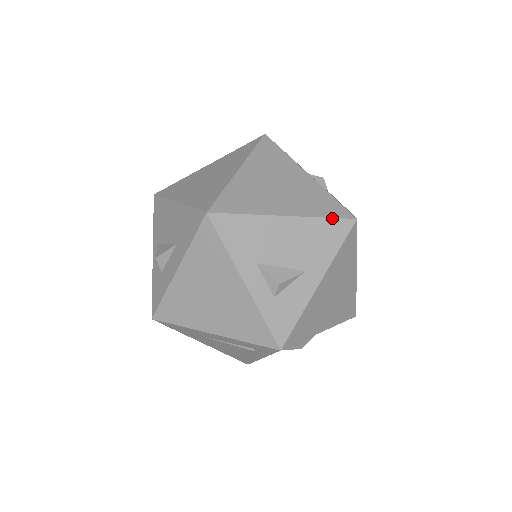
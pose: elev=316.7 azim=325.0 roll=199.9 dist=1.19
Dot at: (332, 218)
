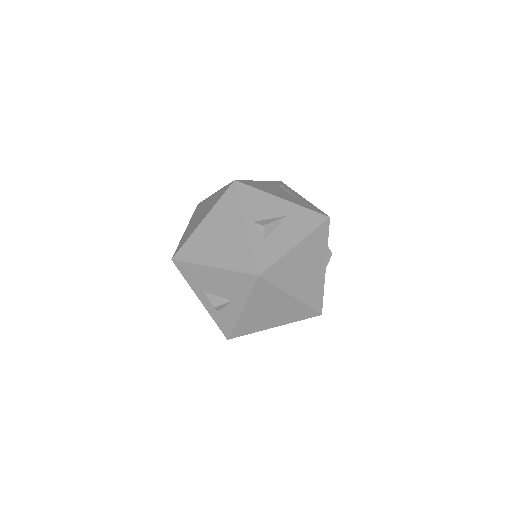
Dot at: (242, 273)
